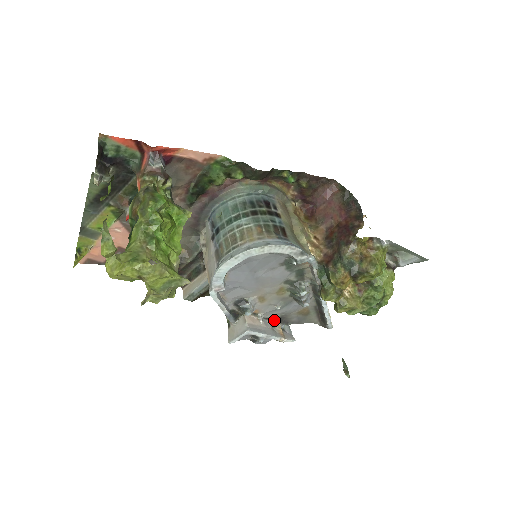
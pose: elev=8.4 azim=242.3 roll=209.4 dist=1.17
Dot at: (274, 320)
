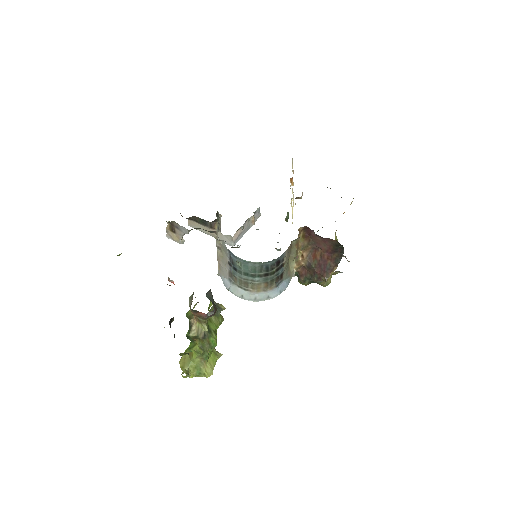
Dot at: (251, 216)
